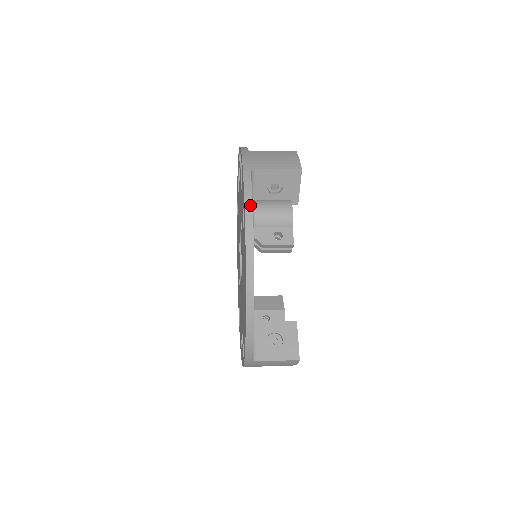
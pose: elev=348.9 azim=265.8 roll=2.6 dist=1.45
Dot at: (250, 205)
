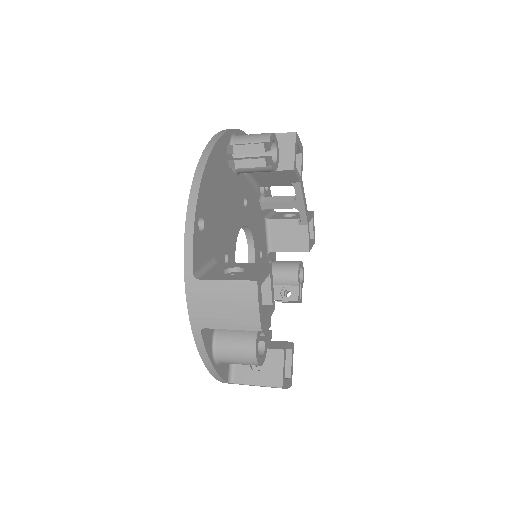
Dot at: (232, 129)
